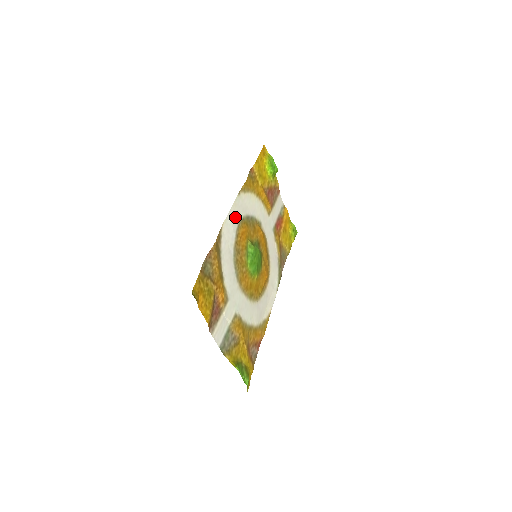
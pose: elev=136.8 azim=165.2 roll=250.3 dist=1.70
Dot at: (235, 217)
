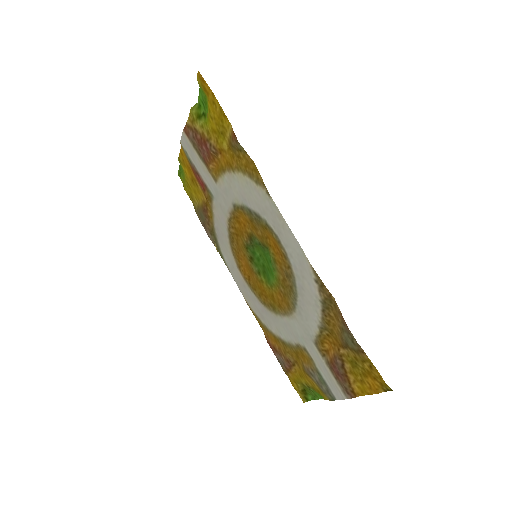
Dot at: (282, 234)
